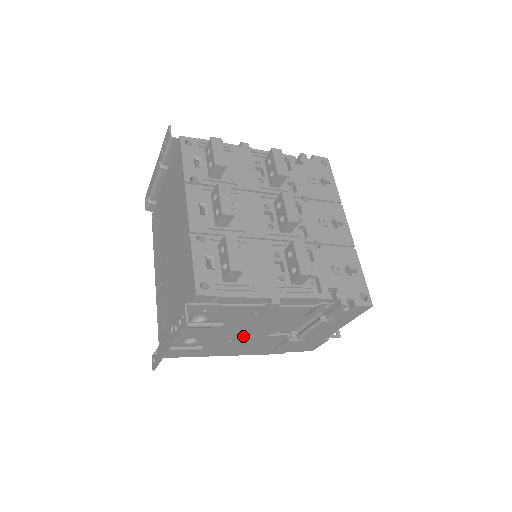
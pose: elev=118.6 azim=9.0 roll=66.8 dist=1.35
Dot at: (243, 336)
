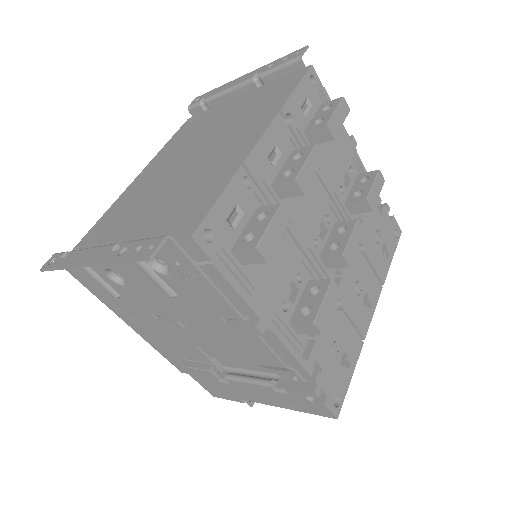
Dot at: (176, 325)
